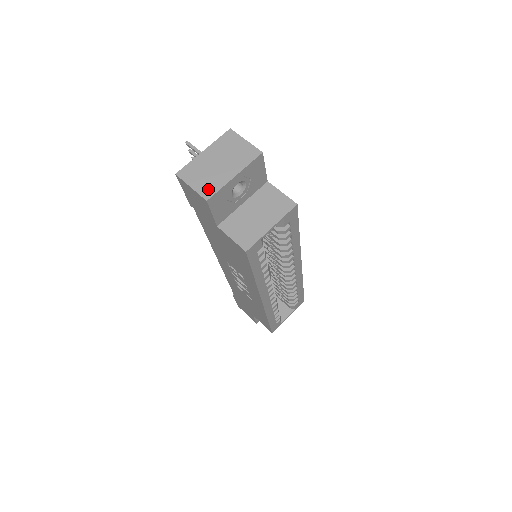
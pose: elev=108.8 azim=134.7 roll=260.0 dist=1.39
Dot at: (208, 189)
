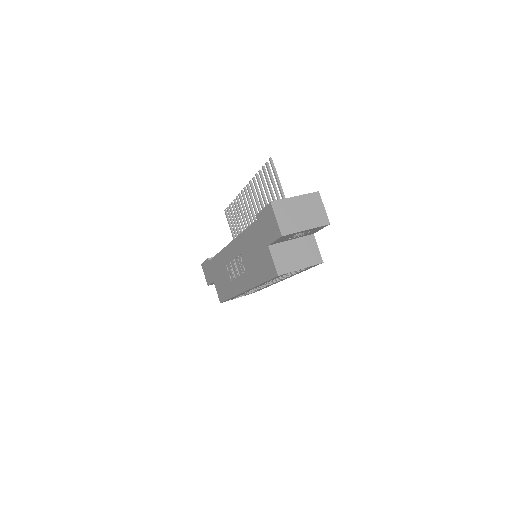
Dot at: (287, 228)
